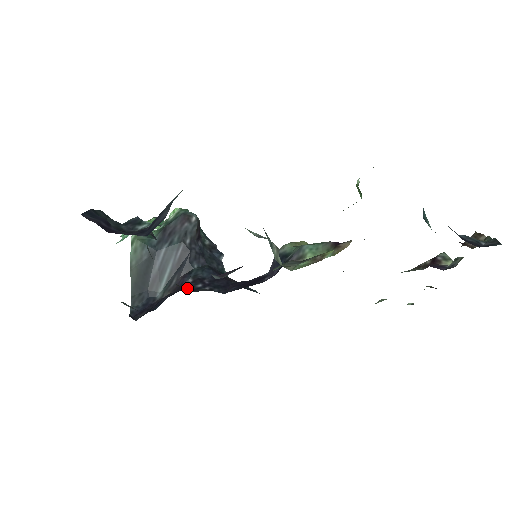
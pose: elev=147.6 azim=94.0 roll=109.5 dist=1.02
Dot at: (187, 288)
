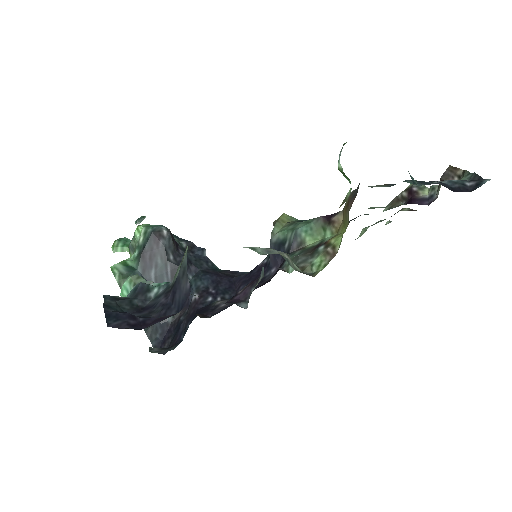
Dot at: (200, 307)
